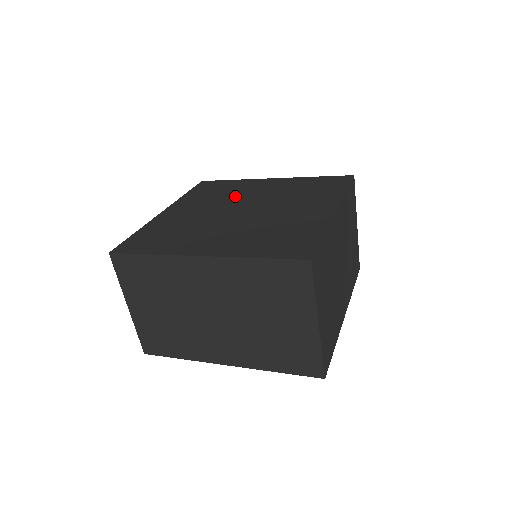
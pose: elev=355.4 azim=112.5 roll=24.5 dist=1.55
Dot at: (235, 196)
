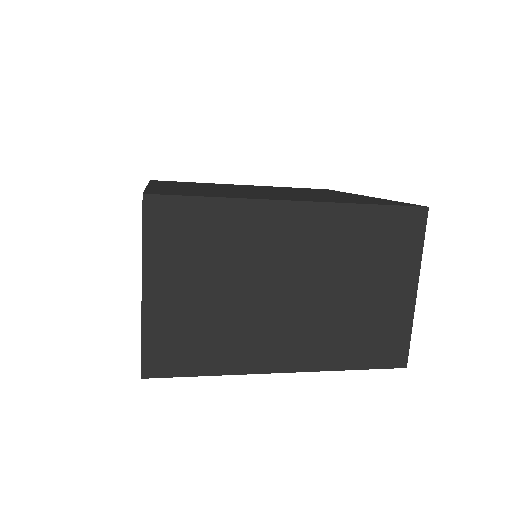
Dot at: (227, 186)
